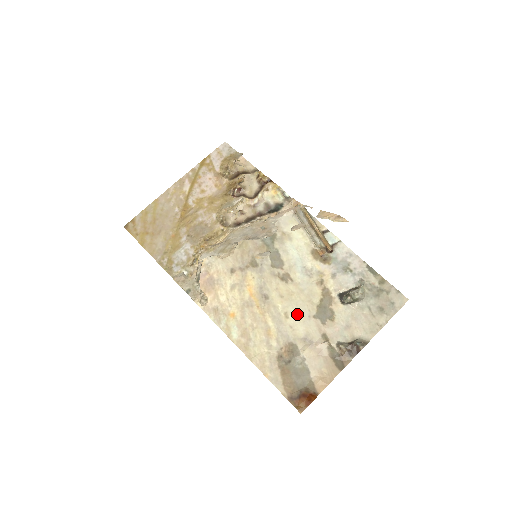
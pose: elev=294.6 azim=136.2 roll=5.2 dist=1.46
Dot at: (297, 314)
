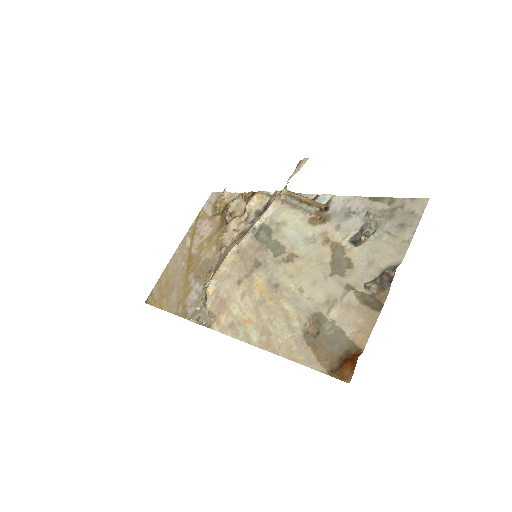
Dot at: (312, 283)
